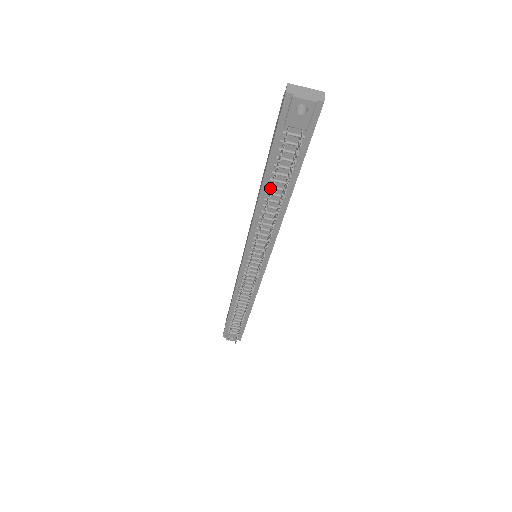
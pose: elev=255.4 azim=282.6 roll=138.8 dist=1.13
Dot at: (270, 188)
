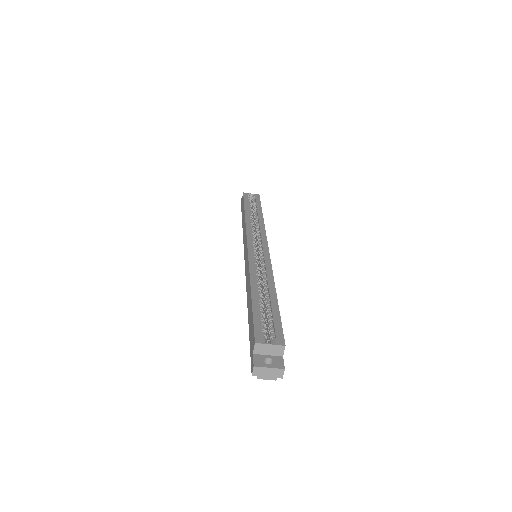
Dot at: occluded
